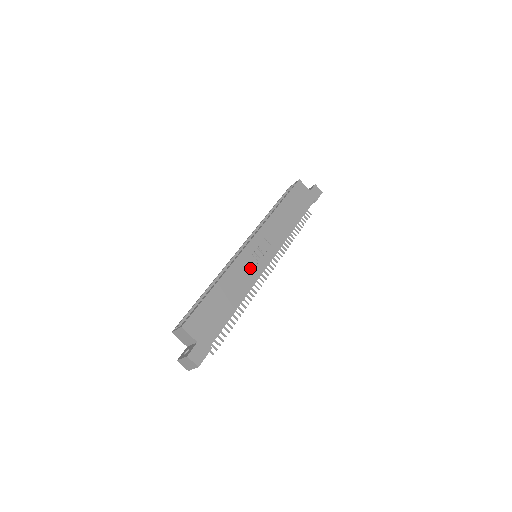
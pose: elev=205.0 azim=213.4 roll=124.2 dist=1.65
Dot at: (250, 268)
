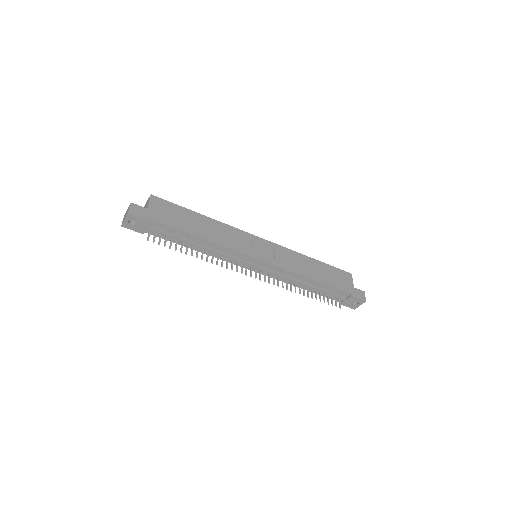
Dot at: (240, 242)
